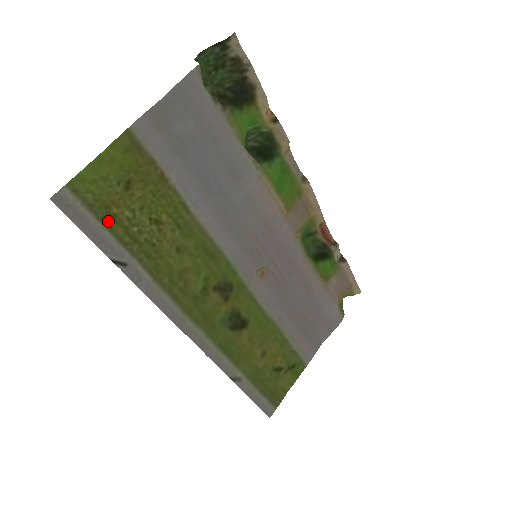
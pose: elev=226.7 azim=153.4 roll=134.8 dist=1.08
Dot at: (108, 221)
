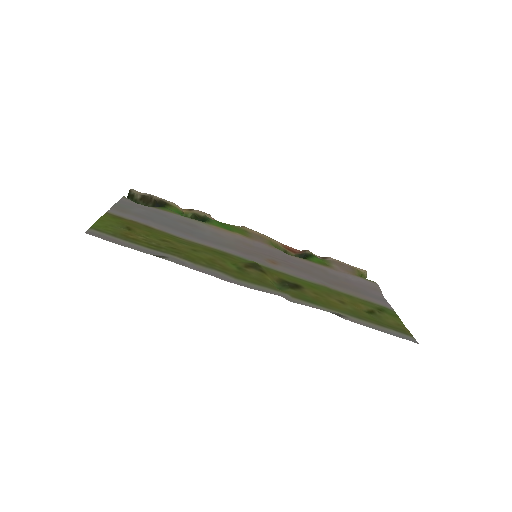
Dot at: (132, 241)
